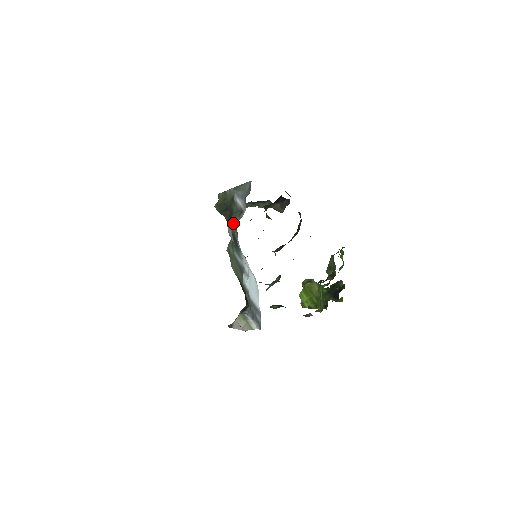
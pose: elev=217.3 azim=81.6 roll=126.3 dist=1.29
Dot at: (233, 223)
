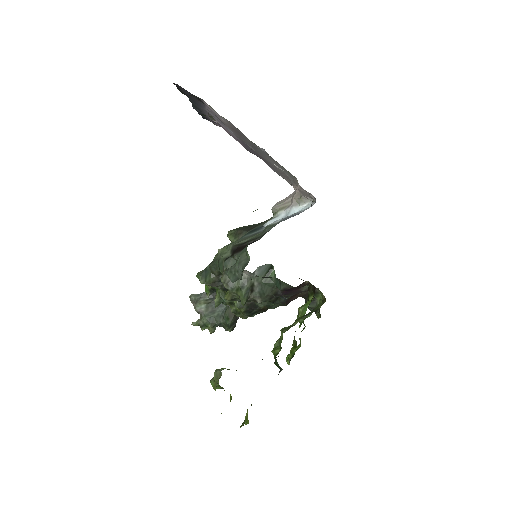
Dot at: occluded
